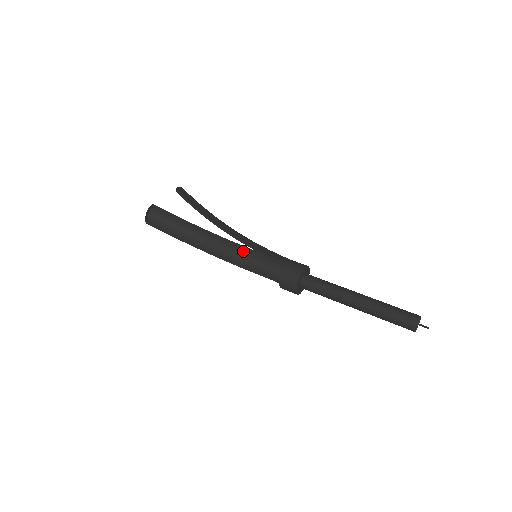
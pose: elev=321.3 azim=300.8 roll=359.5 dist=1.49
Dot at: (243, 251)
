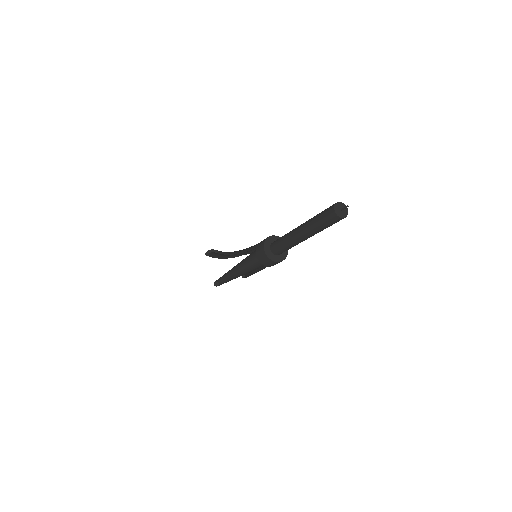
Dot at: occluded
